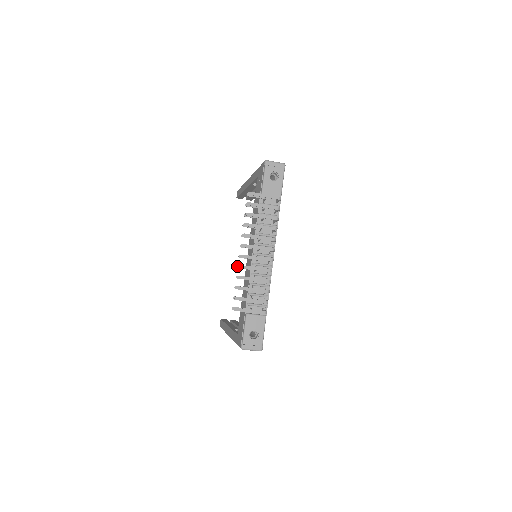
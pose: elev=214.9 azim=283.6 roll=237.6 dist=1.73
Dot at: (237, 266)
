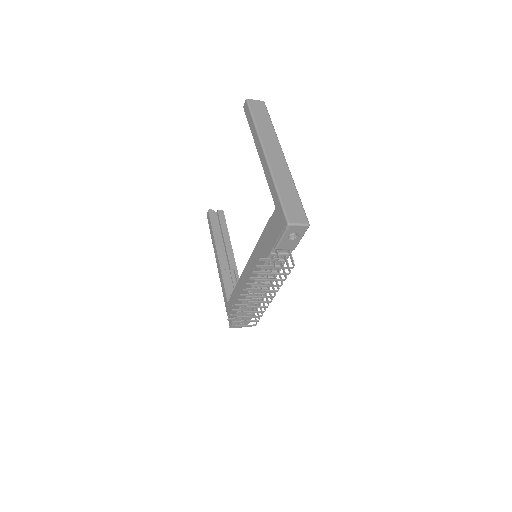
Dot at: (237, 300)
